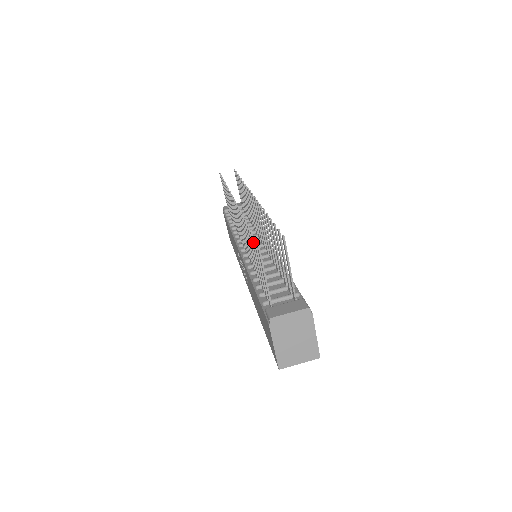
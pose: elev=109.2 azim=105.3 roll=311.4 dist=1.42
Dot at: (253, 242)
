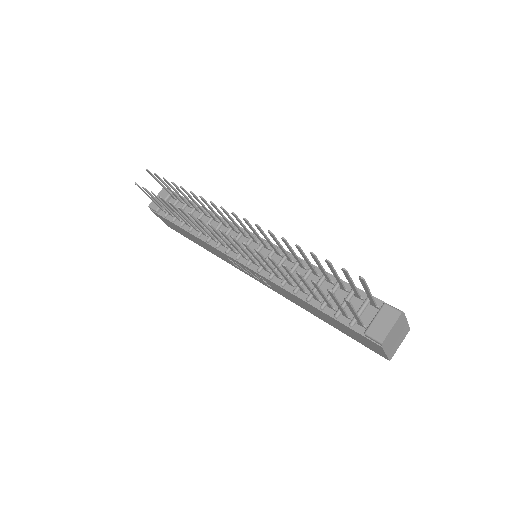
Dot at: (318, 288)
